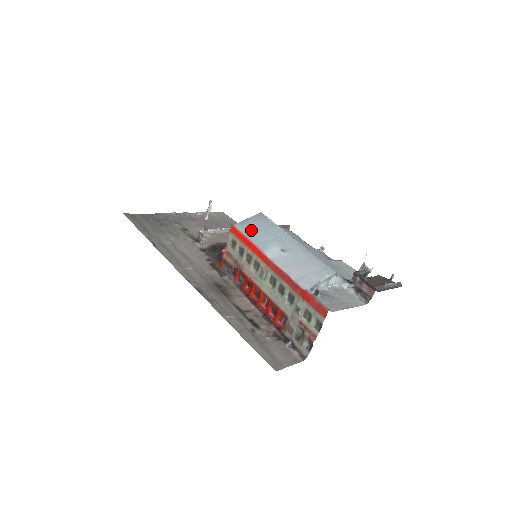
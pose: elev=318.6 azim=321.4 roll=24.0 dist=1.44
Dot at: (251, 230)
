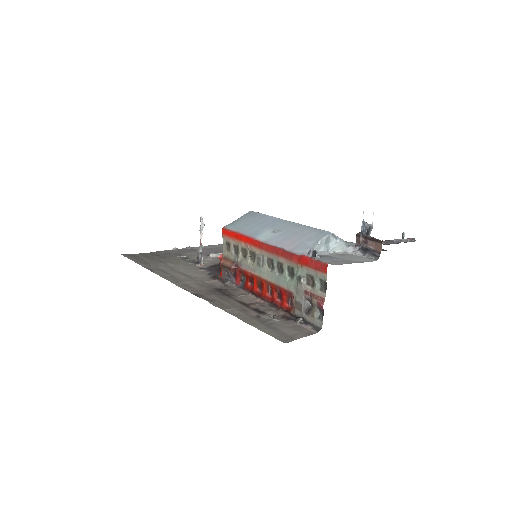
Dot at: (242, 226)
